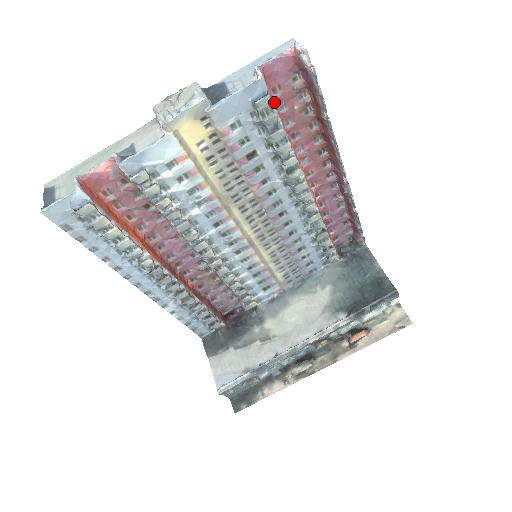
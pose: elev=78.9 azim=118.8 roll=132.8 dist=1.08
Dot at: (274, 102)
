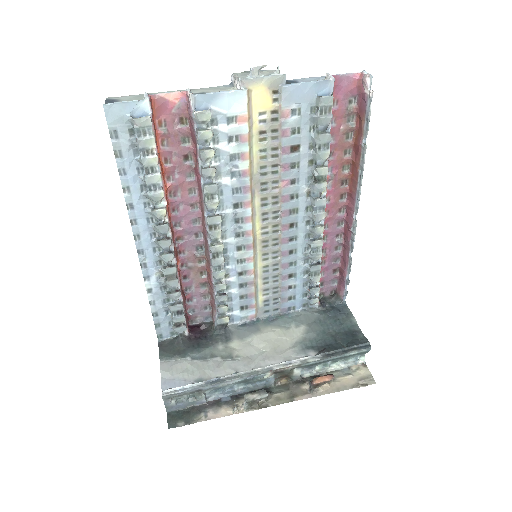
Dot at: occluded
